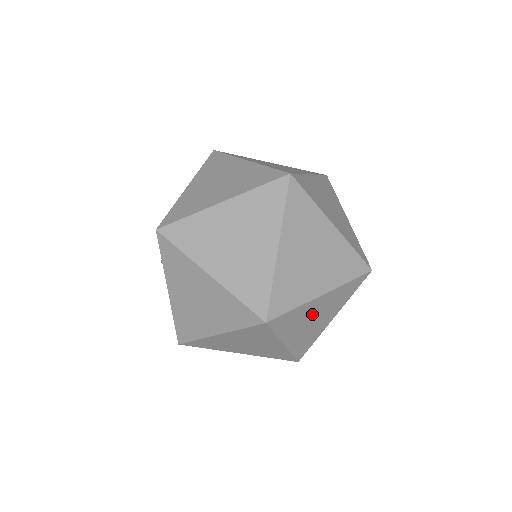
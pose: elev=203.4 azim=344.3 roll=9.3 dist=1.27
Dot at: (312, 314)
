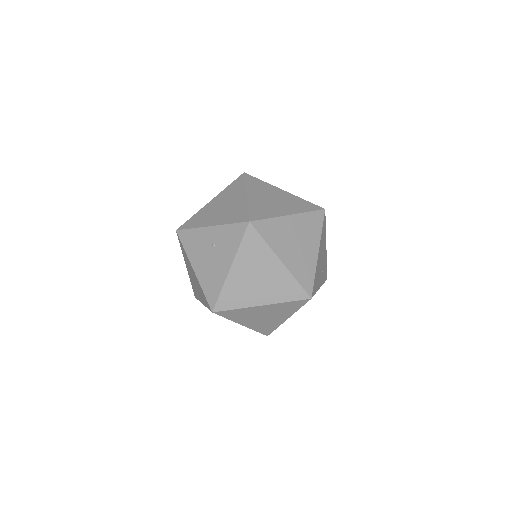
Dot at: occluded
